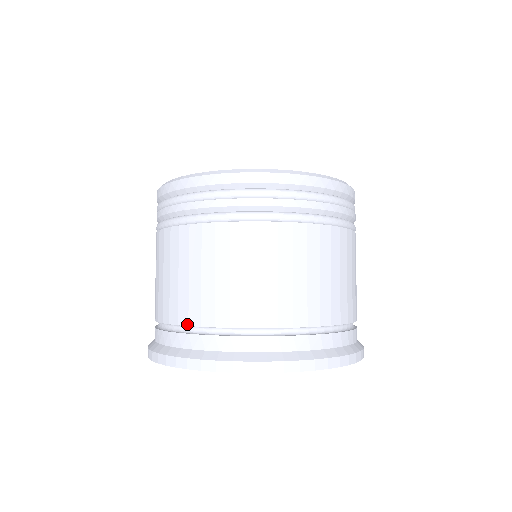
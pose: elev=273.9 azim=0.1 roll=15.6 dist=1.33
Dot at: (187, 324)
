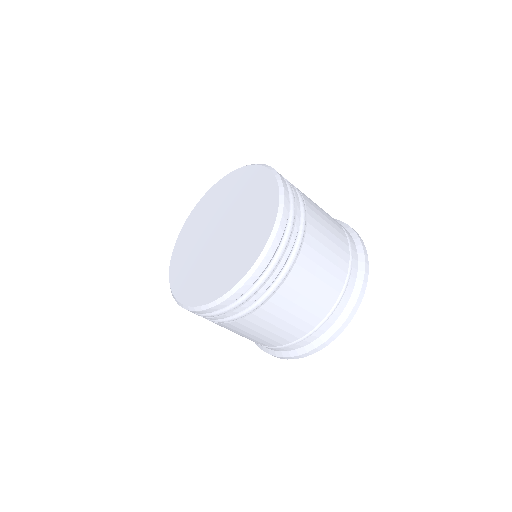
Dot at: occluded
